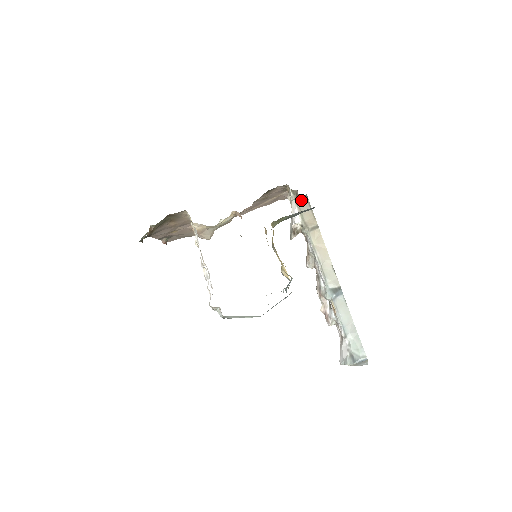
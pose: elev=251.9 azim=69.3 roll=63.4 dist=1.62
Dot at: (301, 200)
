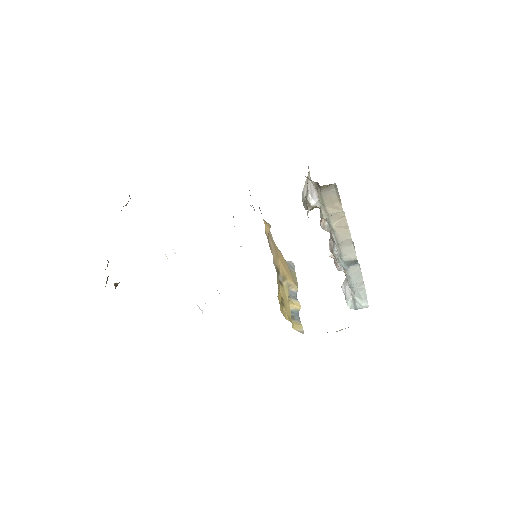
Dot at: (324, 185)
